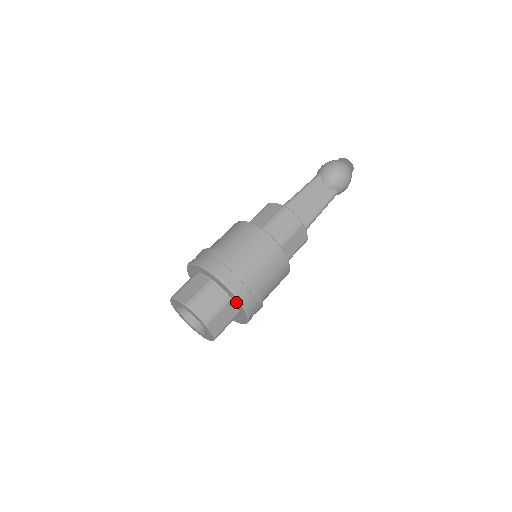
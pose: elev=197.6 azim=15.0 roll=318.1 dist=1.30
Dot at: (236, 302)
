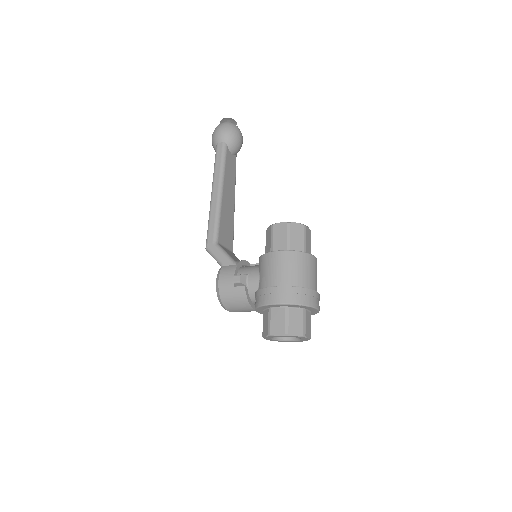
Dot at: (313, 313)
